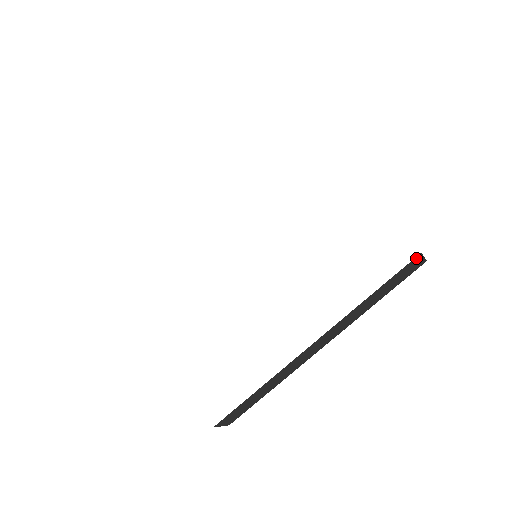
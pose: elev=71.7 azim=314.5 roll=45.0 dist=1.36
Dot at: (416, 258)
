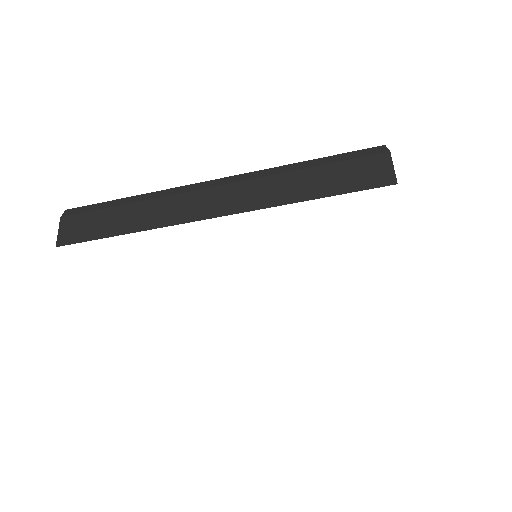
Dot at: occluded
